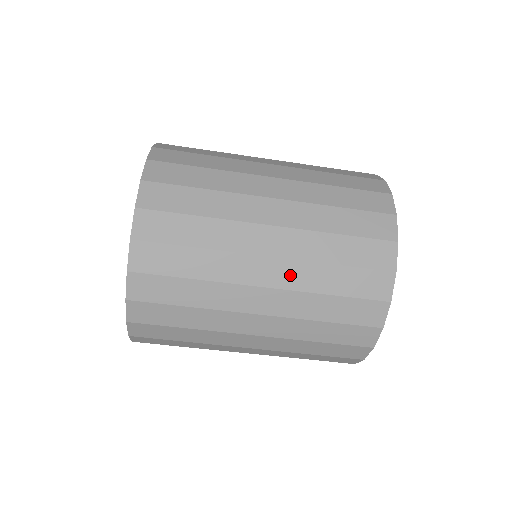
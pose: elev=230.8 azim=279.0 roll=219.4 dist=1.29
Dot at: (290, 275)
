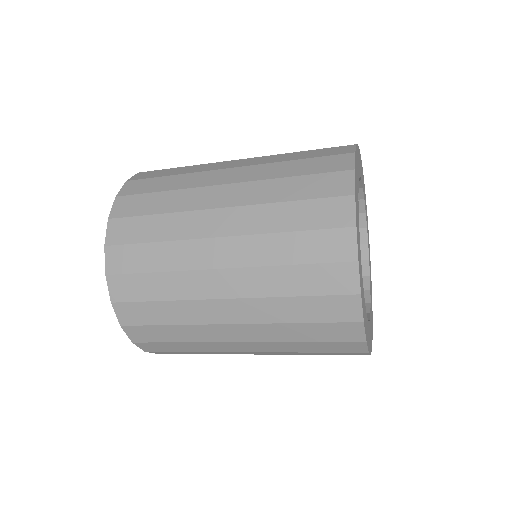
Dot at: occluded
